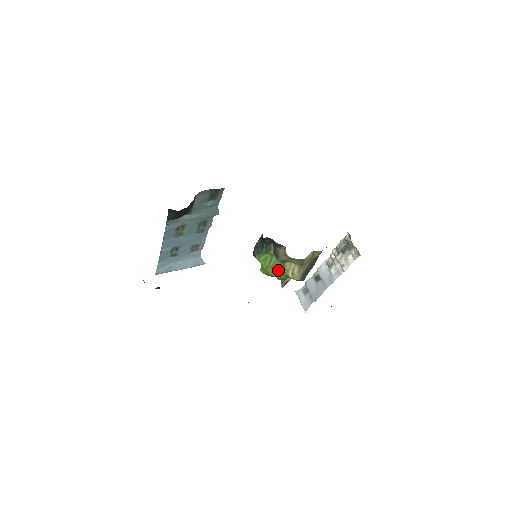
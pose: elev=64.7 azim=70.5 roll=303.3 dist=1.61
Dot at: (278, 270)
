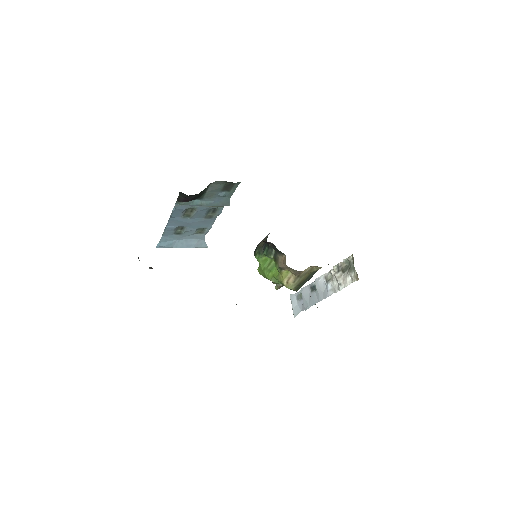
Dot at: (274, 275)
